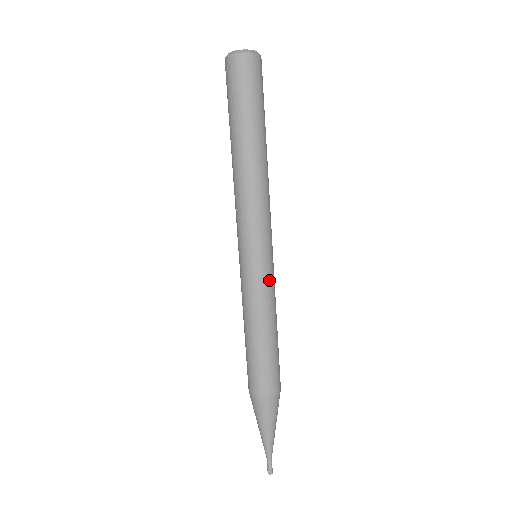
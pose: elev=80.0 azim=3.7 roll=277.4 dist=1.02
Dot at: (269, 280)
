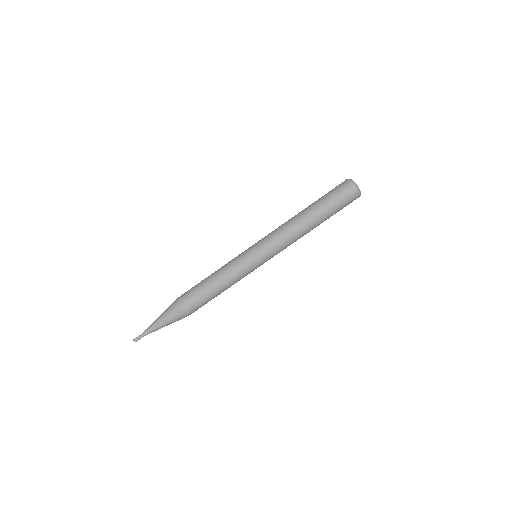
Dot at: (249, 272)
